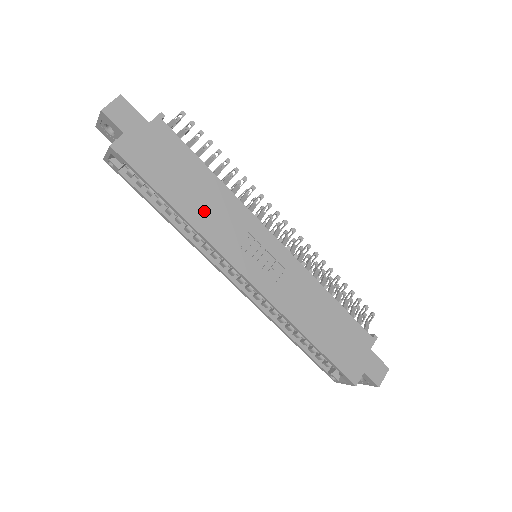
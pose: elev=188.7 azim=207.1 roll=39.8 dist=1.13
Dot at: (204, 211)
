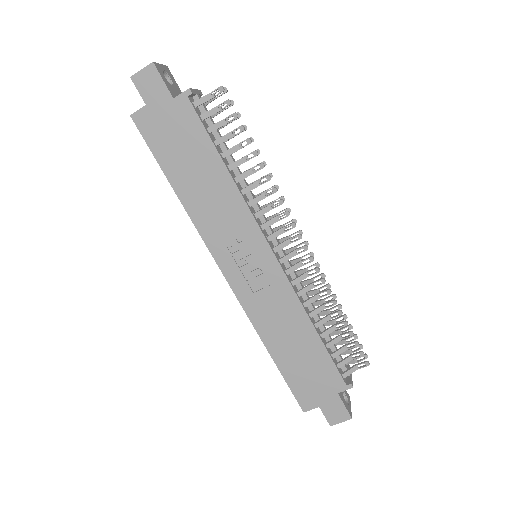
Dot at: (203, 202)
